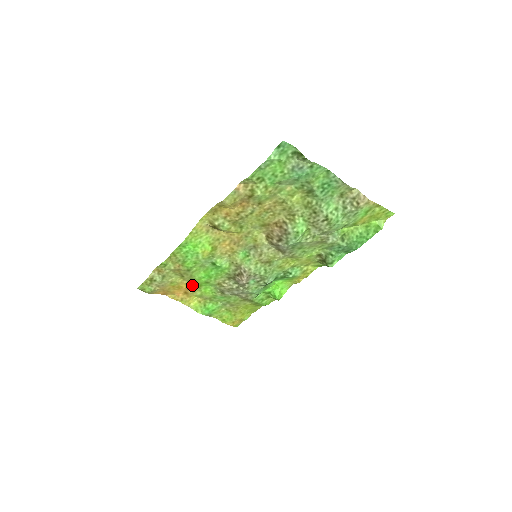
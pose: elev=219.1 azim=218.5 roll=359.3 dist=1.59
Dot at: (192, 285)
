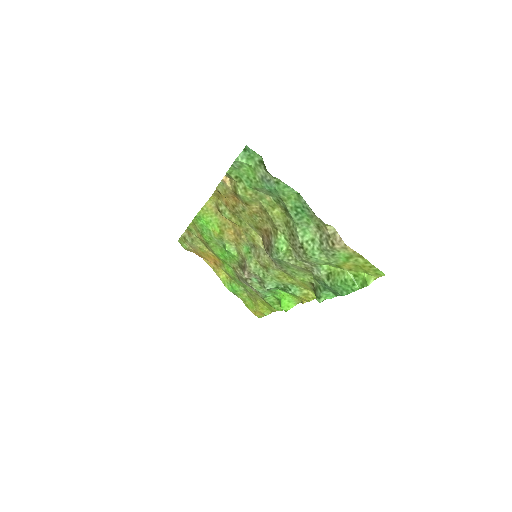
Dot at: (218, 259)
